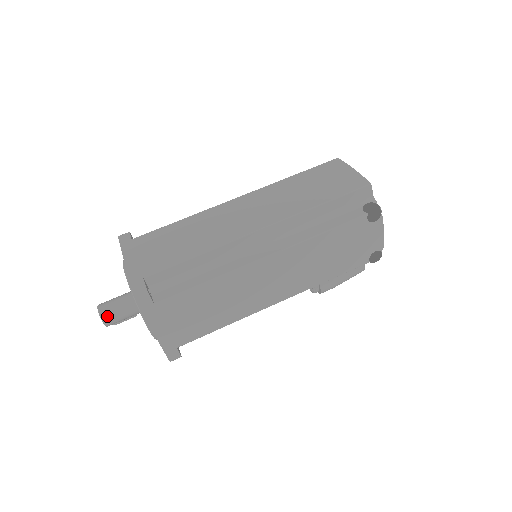
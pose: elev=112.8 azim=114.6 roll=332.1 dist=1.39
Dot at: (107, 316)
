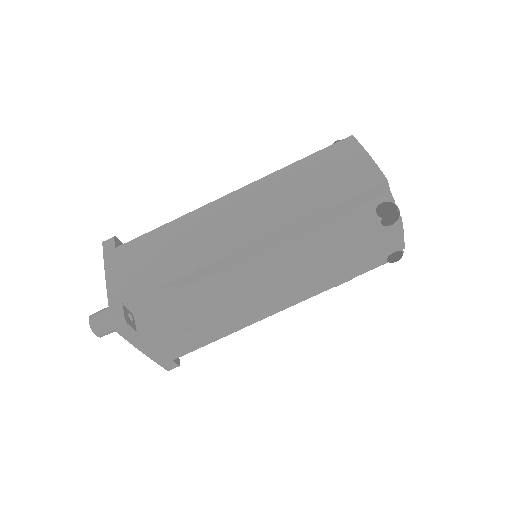
Dot at: (99, 329)
